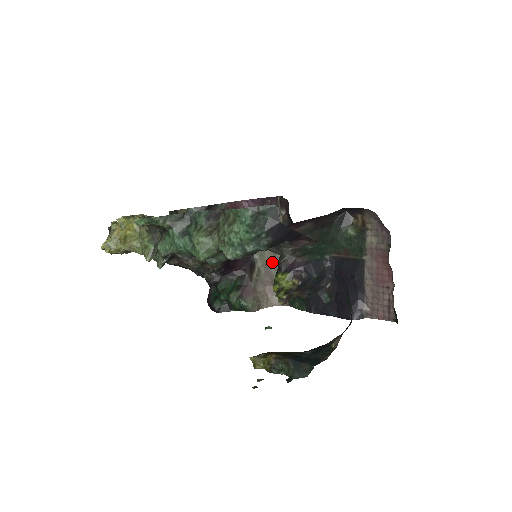
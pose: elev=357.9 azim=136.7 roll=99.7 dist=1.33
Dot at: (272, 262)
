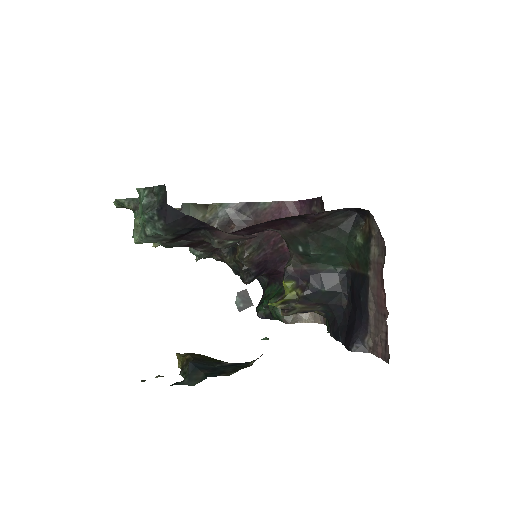
Dot at: occluded
